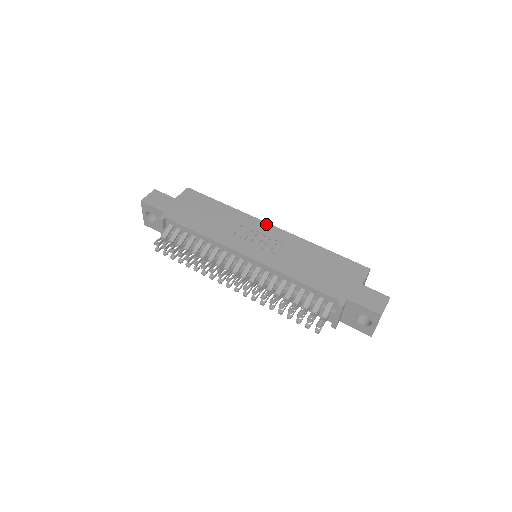
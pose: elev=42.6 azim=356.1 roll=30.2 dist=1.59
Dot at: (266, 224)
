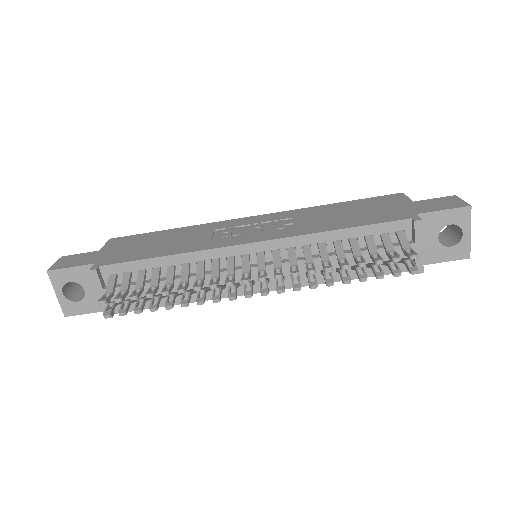
Dot at: (243, 218)
